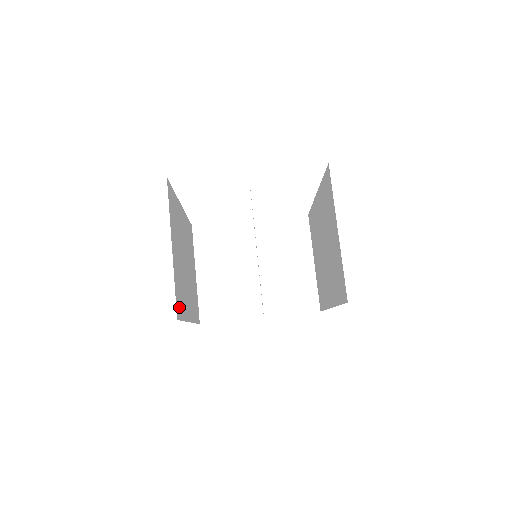
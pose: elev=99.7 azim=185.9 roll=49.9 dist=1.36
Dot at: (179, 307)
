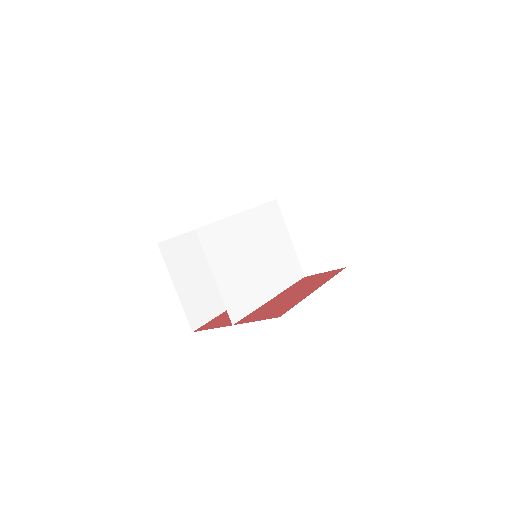
Dot at: (198, 319)
